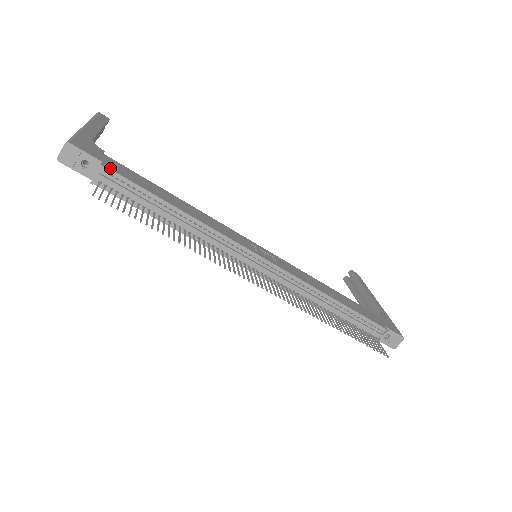
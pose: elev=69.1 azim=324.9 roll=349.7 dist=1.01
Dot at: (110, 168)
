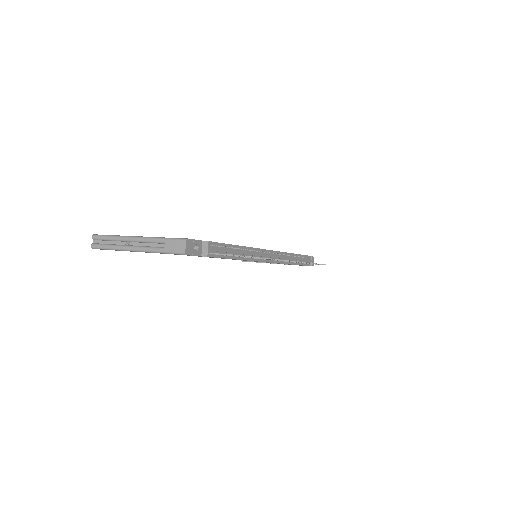
Dot at: (209, 241)
